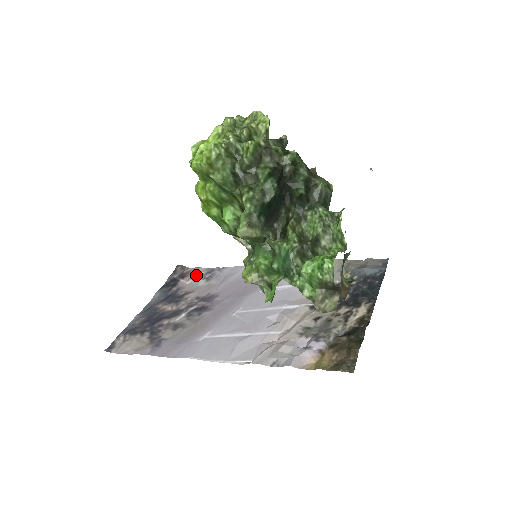
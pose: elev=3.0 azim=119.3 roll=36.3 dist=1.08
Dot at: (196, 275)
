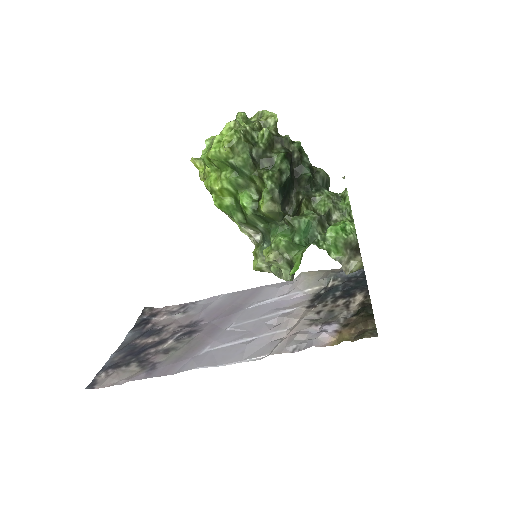
Dot at: (169, 311)
